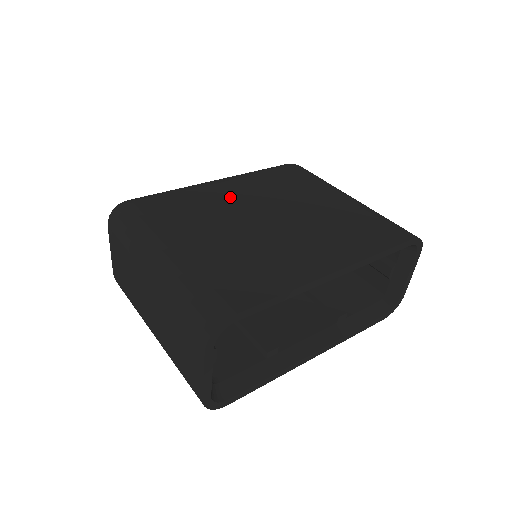
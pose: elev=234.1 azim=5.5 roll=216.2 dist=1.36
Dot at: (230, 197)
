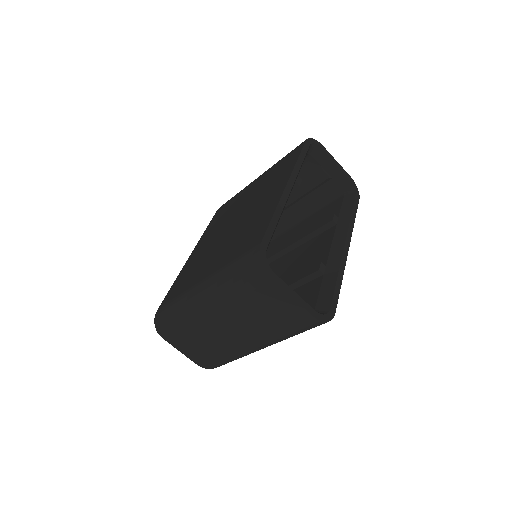
Dot at: (204, 247)
